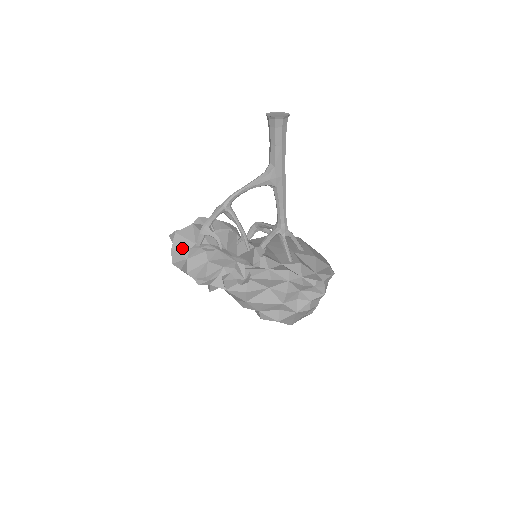
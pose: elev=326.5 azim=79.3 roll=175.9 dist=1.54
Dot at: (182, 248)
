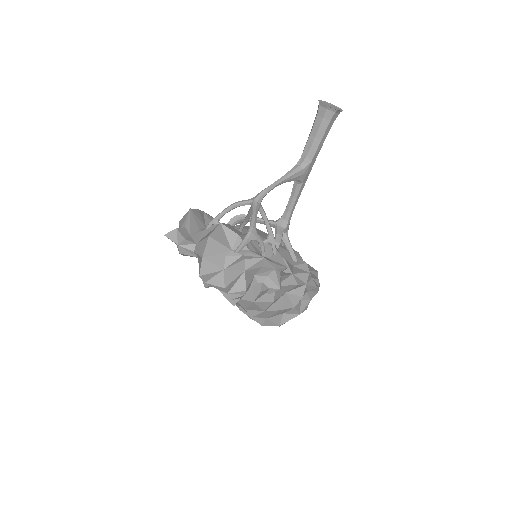
Dot at: (216, 256)
